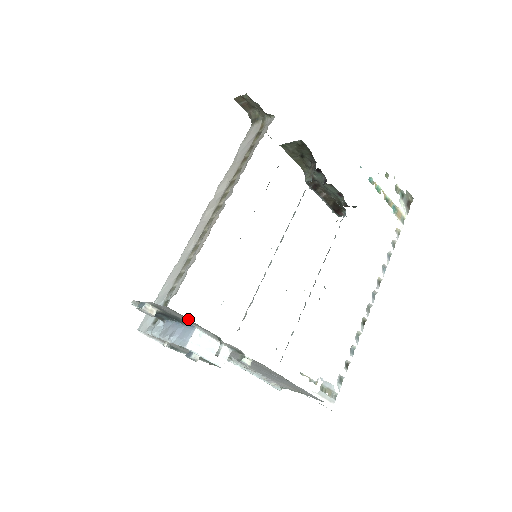
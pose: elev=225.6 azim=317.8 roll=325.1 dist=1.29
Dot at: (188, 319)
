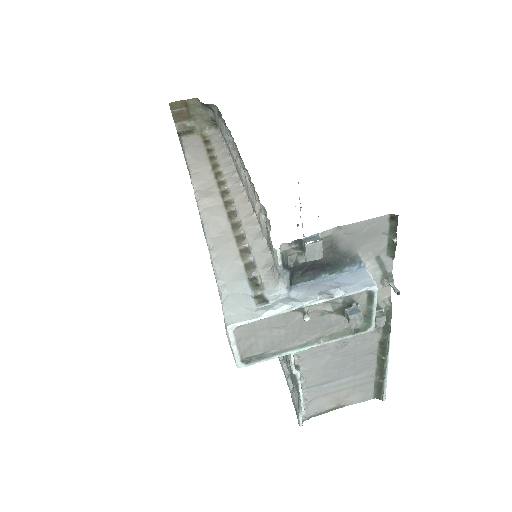
Dot at: (386, 240)
